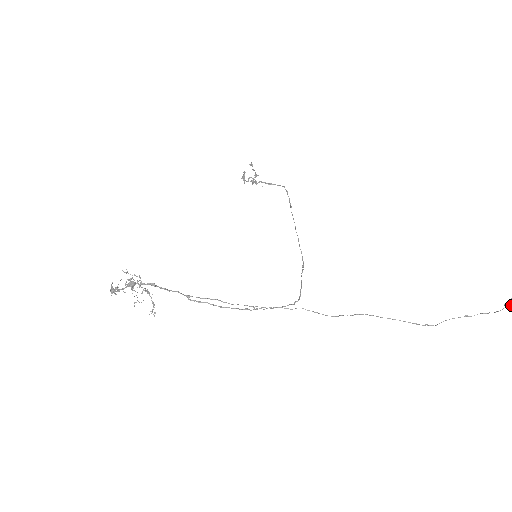
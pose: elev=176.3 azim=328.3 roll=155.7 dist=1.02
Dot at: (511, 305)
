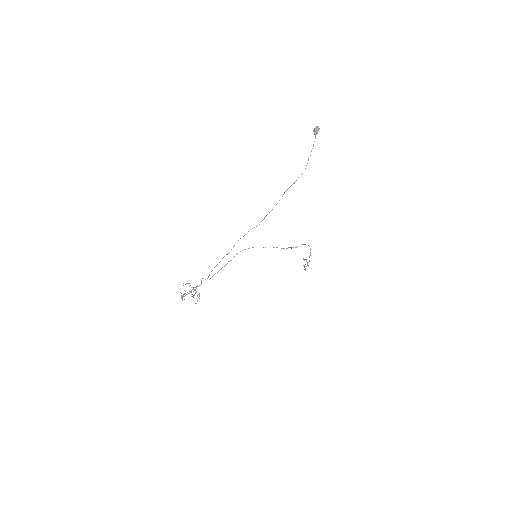
Dot at: (316, 131)
